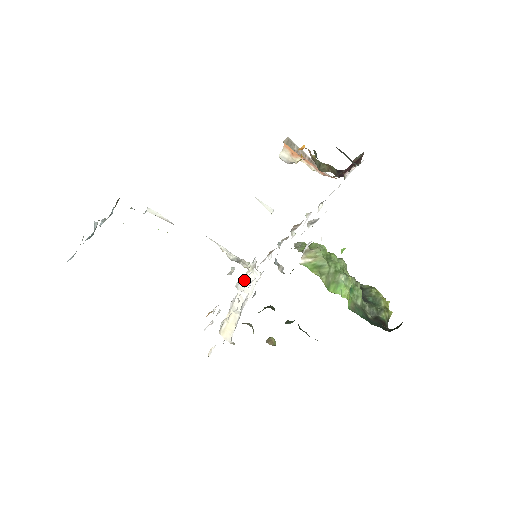
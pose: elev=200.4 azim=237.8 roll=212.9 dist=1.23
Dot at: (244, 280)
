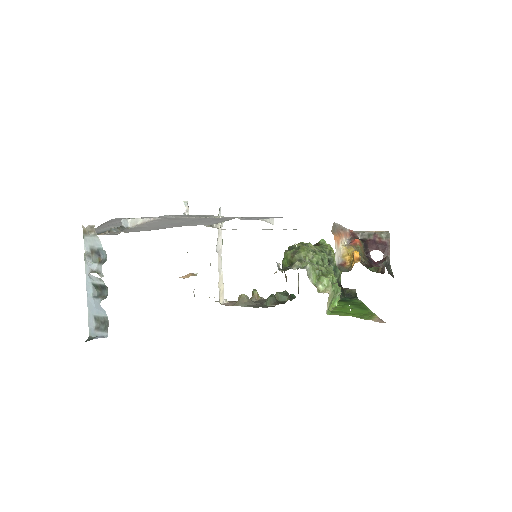
Dot at: occluded
